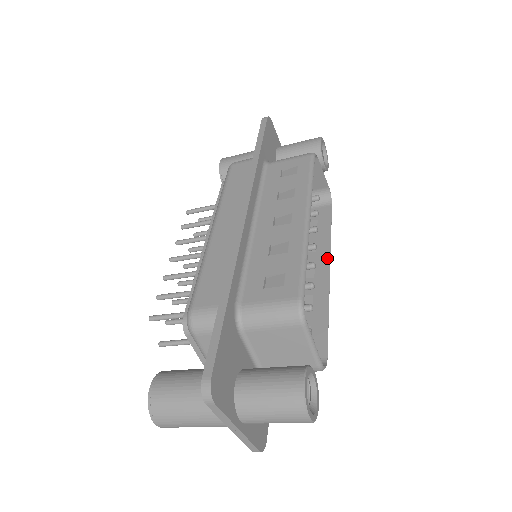
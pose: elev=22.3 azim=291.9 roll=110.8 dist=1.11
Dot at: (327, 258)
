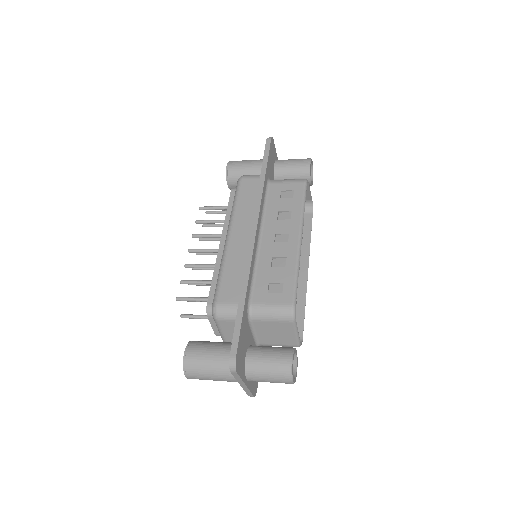
Dot at: (307, 260)
